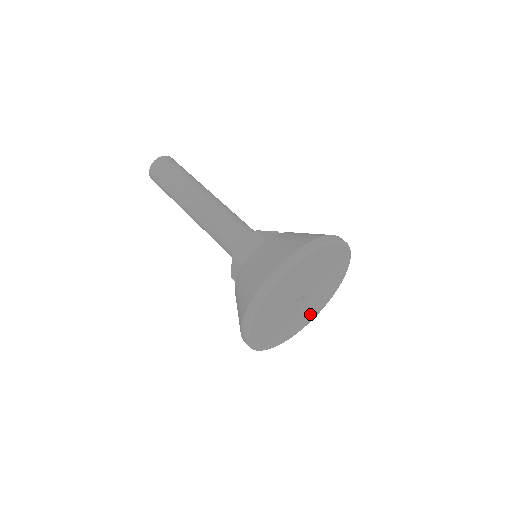
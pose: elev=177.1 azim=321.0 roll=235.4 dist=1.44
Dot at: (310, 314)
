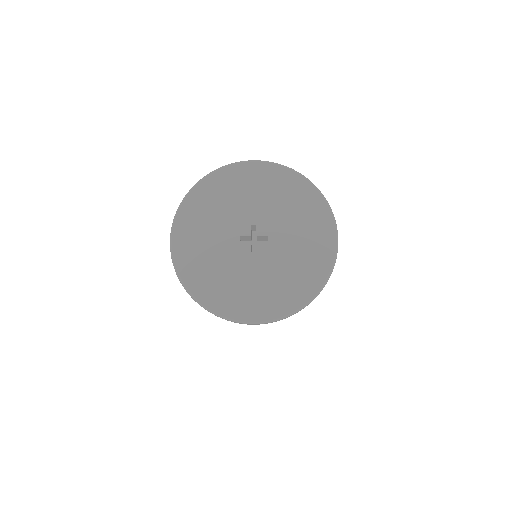
Dot at: (305, 272)
